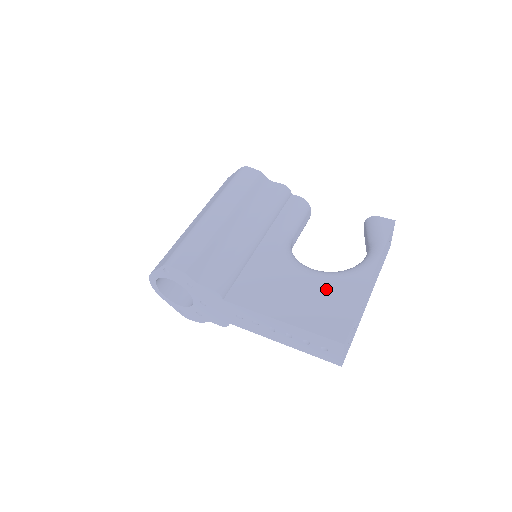
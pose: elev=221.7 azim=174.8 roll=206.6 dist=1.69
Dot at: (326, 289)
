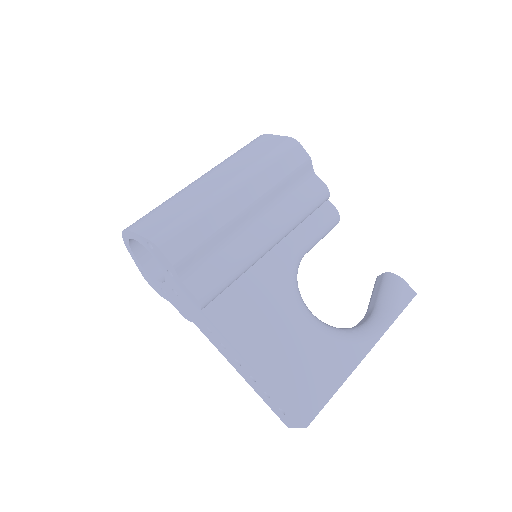
Dot at: (315, 349)
